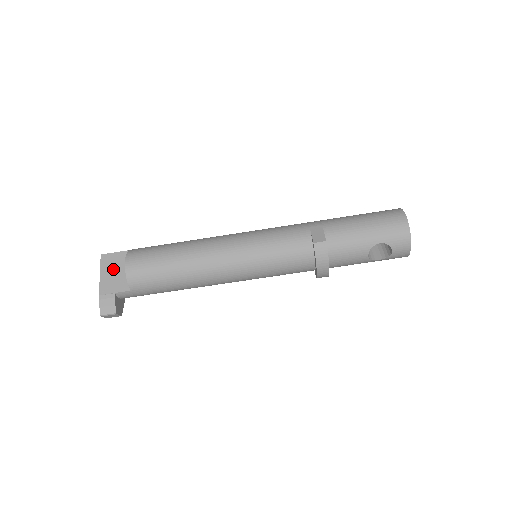
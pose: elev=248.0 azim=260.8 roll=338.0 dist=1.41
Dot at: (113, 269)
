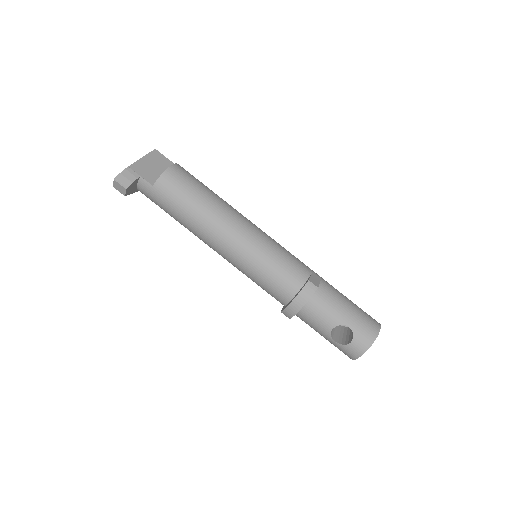
Dot at: (155, 164)
